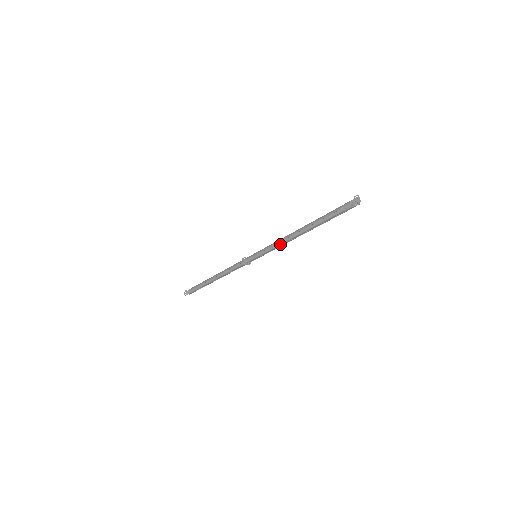
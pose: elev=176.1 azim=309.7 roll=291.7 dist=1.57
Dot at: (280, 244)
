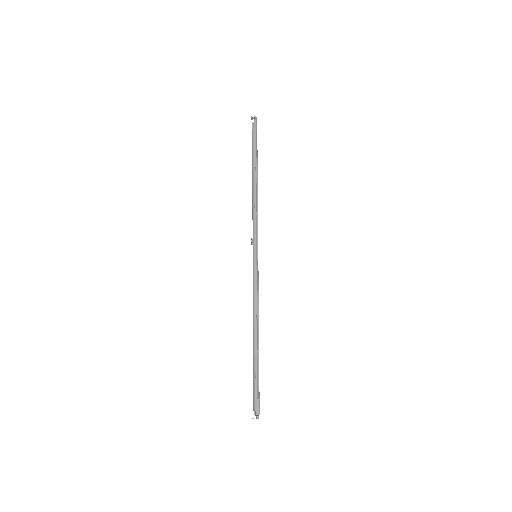
Dot at: (254, 301)
